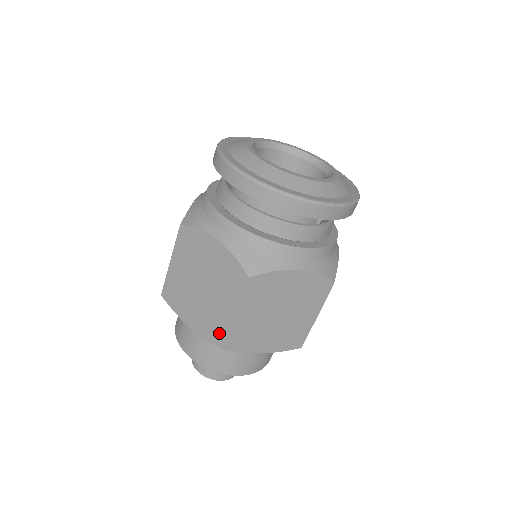
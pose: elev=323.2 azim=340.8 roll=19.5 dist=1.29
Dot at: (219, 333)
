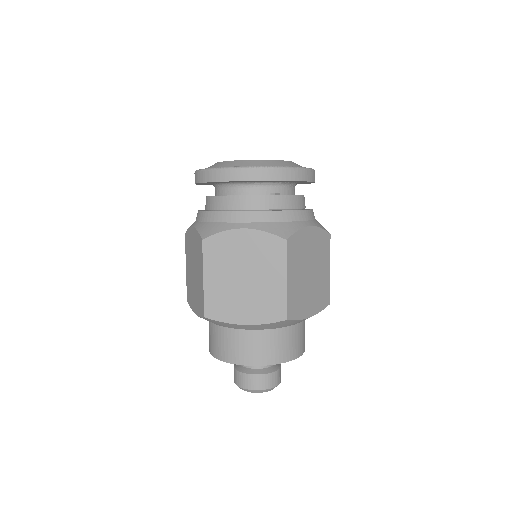
Dot at: (202, 304)
